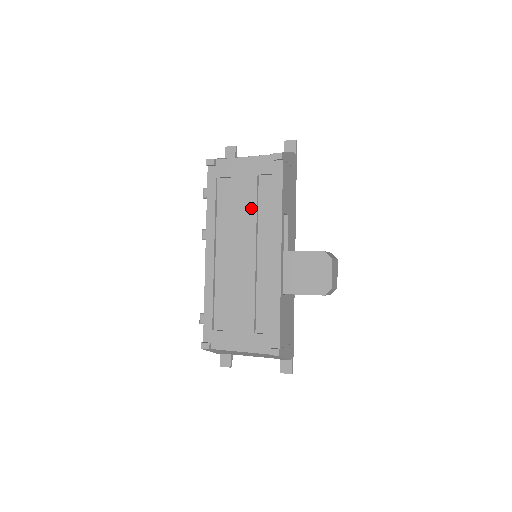
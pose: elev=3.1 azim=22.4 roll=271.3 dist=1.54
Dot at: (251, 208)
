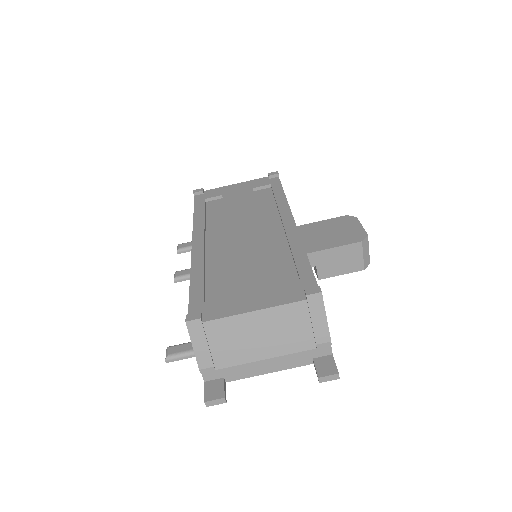
Dot at: (249, 205)
